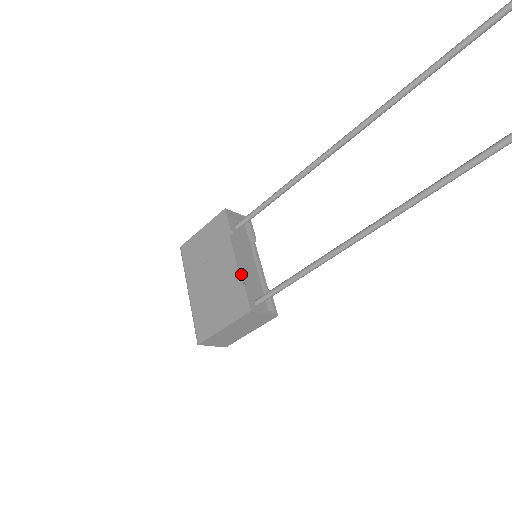
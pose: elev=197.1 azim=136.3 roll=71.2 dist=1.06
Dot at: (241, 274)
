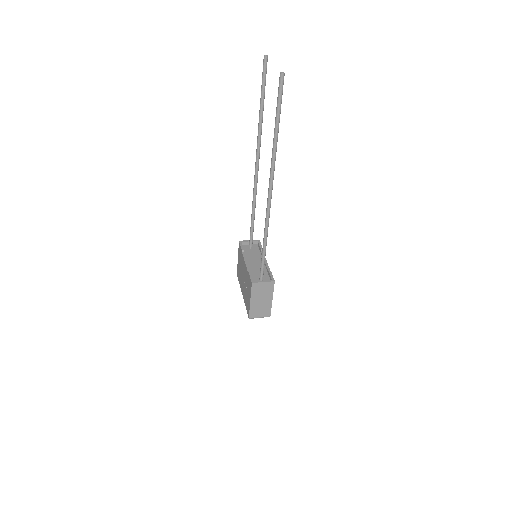
Dot at: (248, 268)
